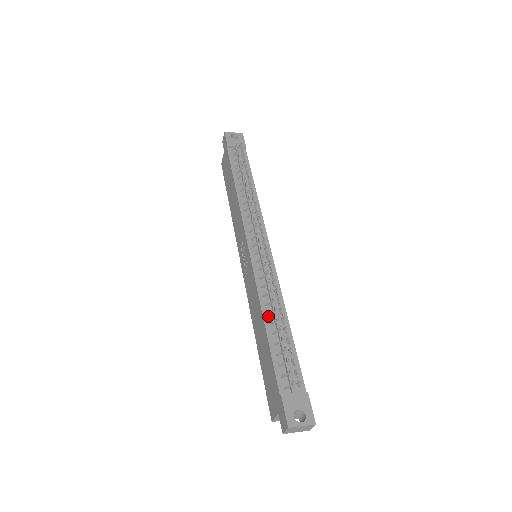
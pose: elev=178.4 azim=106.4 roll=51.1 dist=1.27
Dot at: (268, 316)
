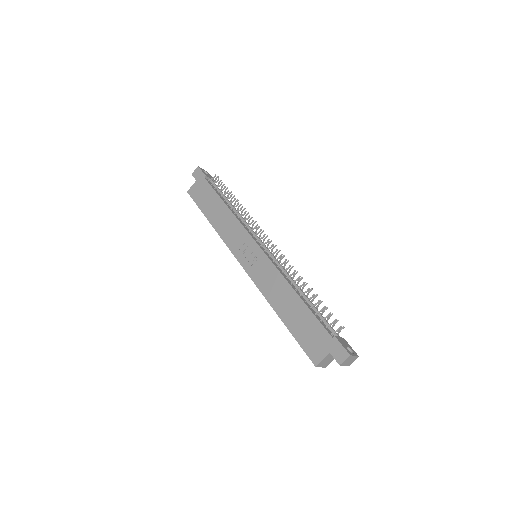
Dot at: (296, 290)
